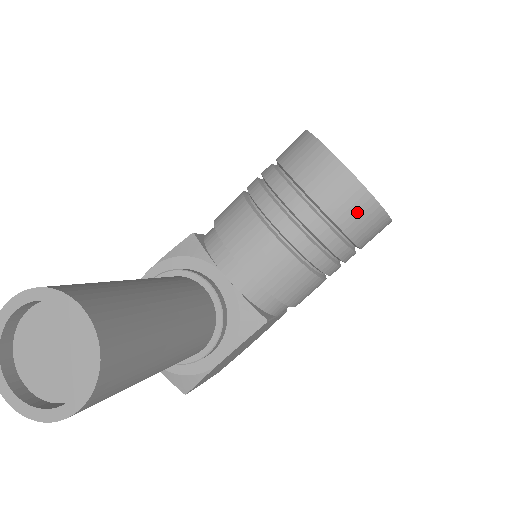
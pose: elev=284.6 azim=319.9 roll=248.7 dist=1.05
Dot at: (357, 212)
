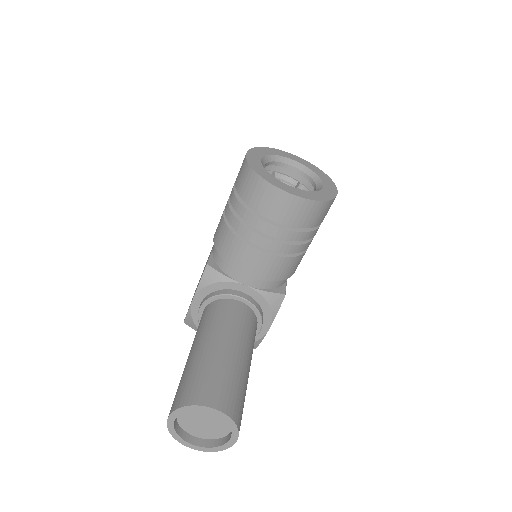
Dot at: (314, 214)
